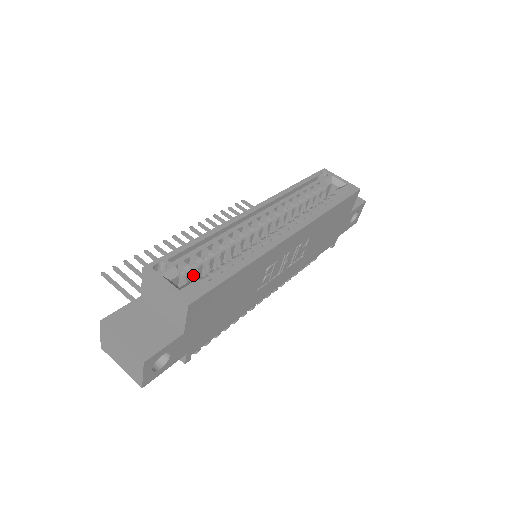
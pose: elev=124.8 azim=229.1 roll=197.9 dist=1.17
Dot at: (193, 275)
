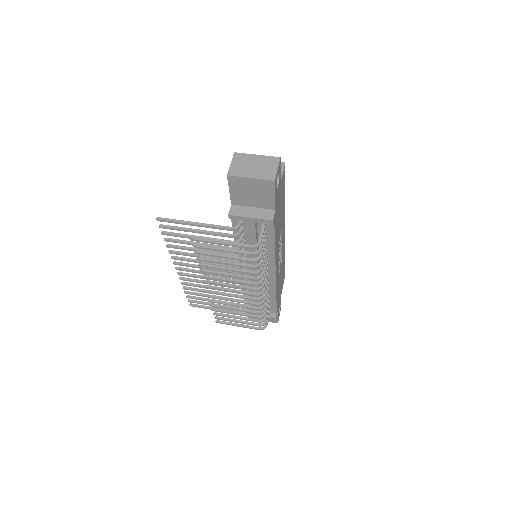
Dot at: occluded
